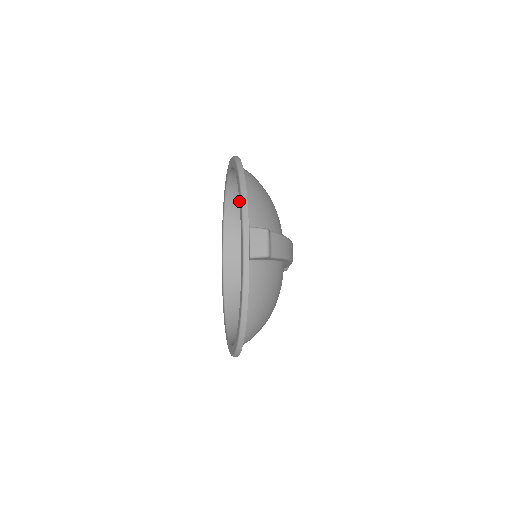
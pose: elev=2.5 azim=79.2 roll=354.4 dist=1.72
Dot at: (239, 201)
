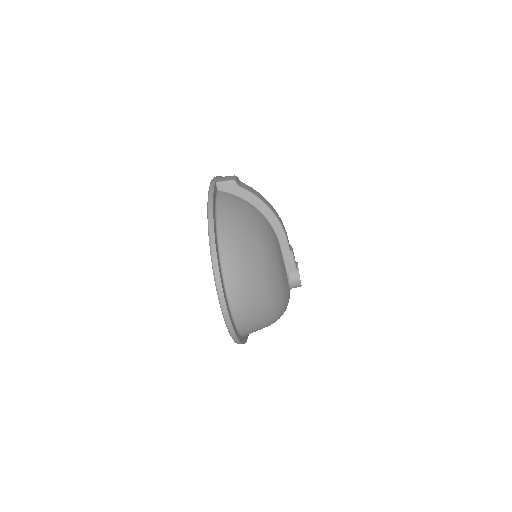
Dot at: occluded
